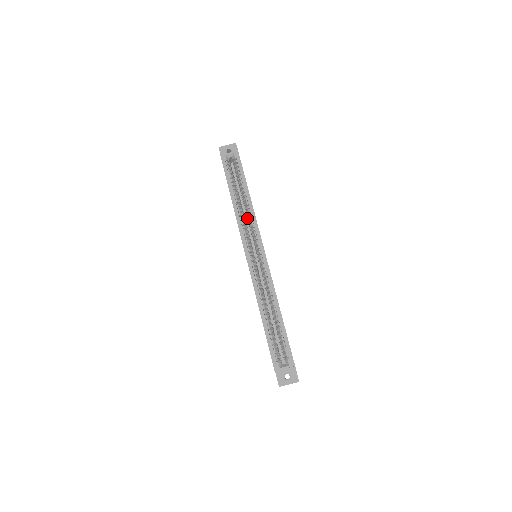
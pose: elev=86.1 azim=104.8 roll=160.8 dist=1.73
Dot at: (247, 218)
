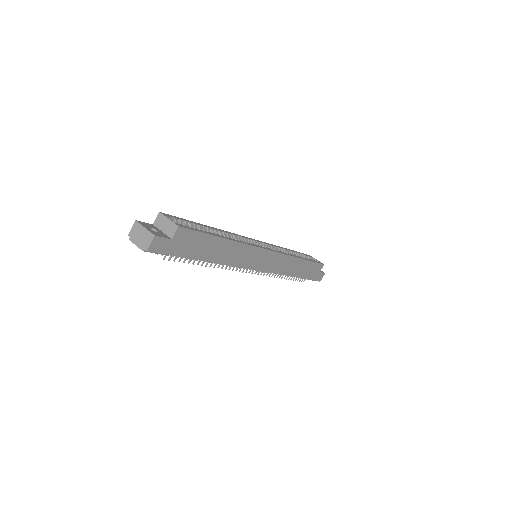
Dot at: occluded
